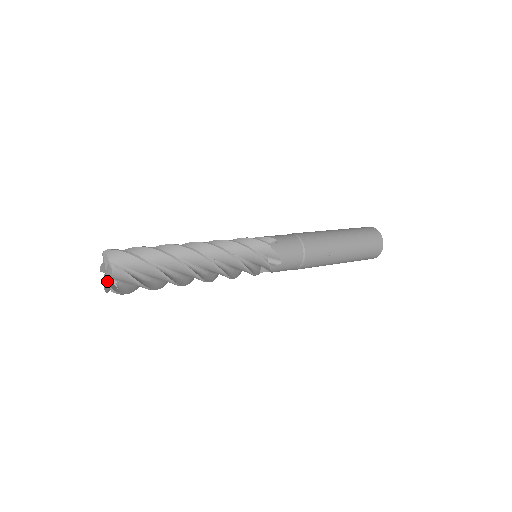
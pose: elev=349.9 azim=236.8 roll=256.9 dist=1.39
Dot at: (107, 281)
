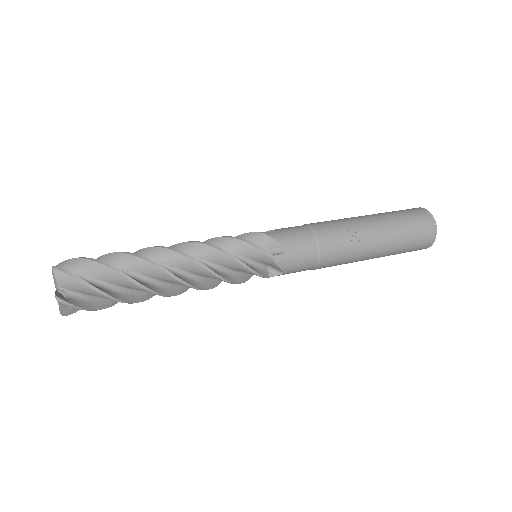
Dot at: occluded
